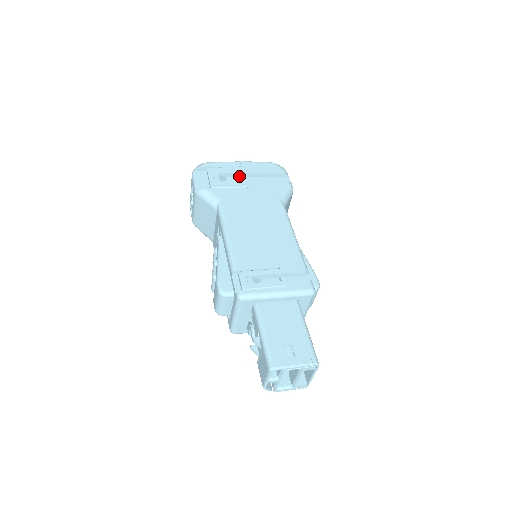
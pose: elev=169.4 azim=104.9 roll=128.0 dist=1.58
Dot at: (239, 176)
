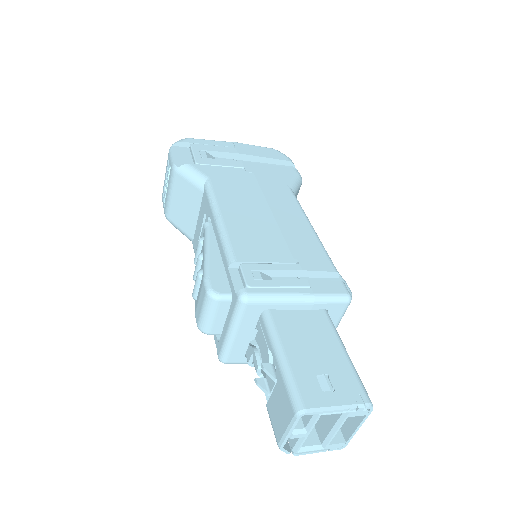
Dot at: (232, 158)
